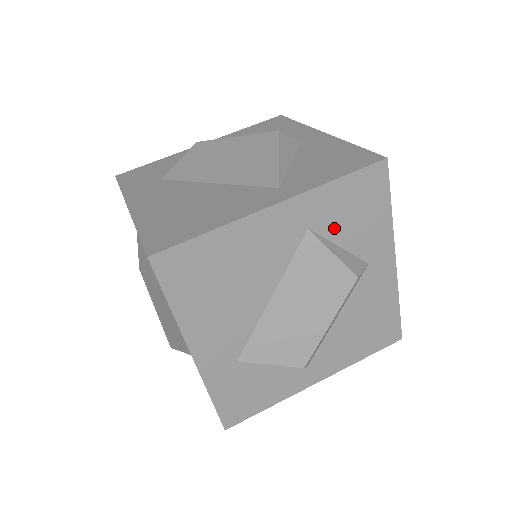
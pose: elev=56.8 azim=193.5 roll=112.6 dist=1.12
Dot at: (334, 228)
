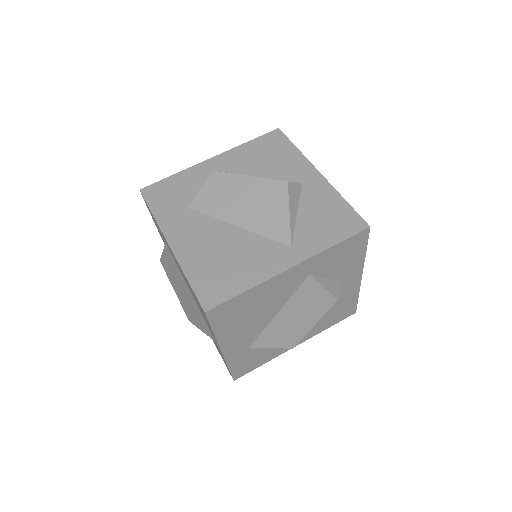
Dot at: (326, 270)
